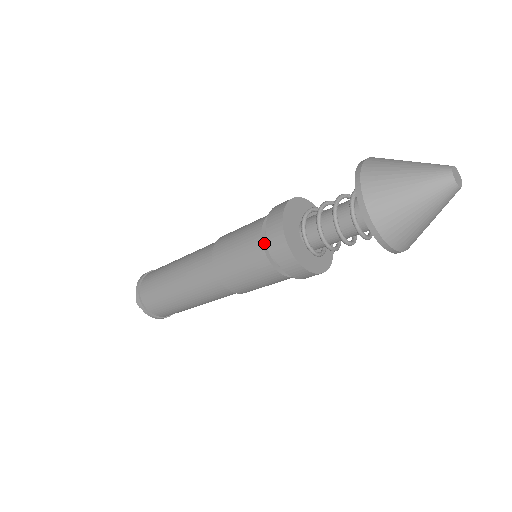
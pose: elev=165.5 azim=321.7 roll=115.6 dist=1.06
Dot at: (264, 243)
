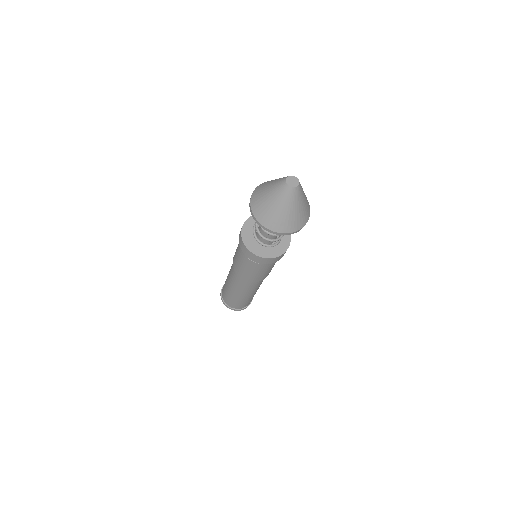
Dot at: occluded
